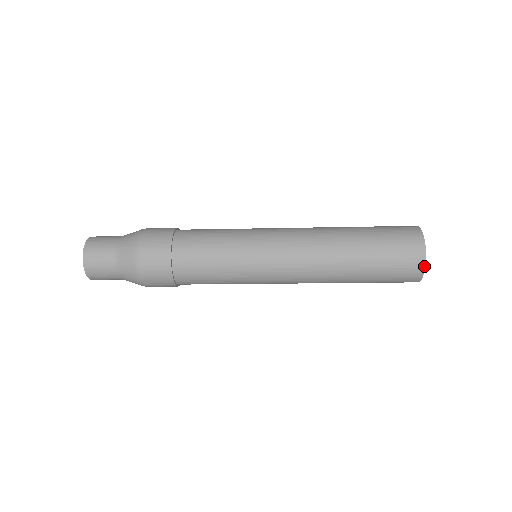
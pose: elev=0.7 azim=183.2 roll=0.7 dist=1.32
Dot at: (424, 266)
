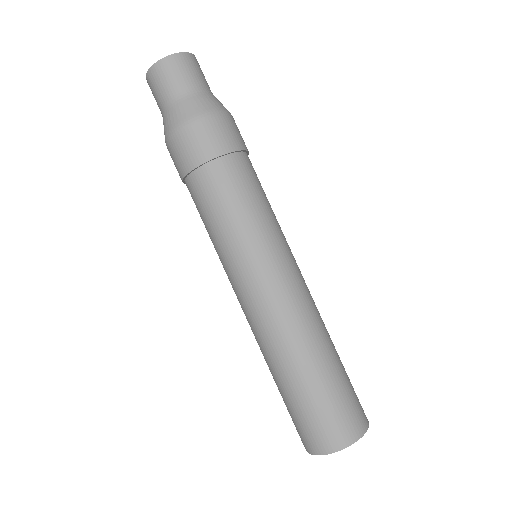
Dot at: (355, 441)
